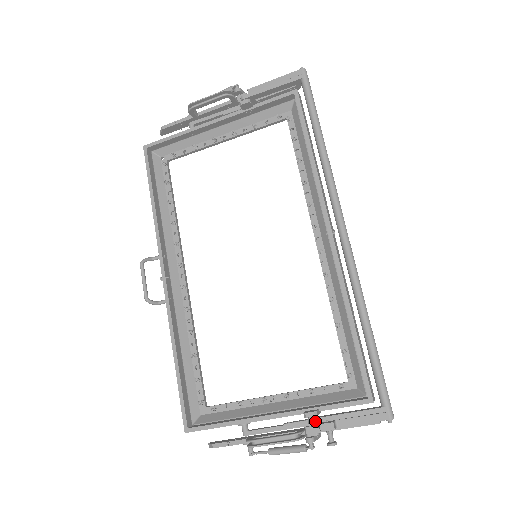
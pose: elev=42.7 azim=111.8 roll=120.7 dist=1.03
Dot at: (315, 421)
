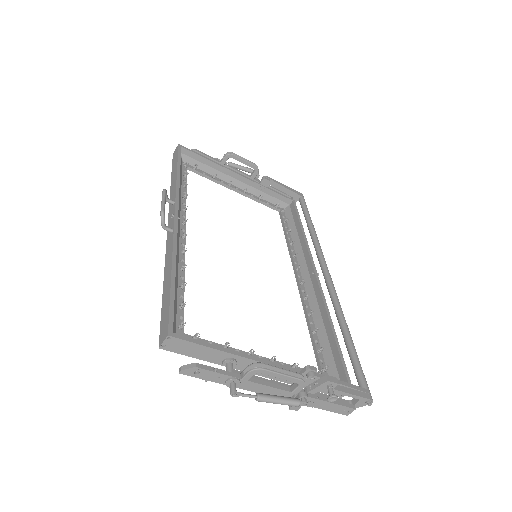
Dot at: (317, 375)
